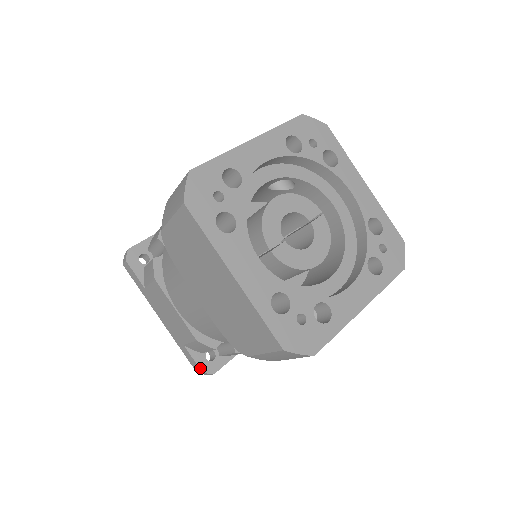
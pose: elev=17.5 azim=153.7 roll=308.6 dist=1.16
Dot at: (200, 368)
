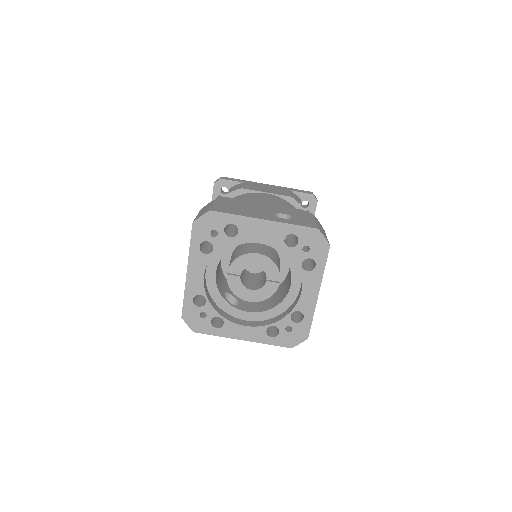
Dot at: occluded
